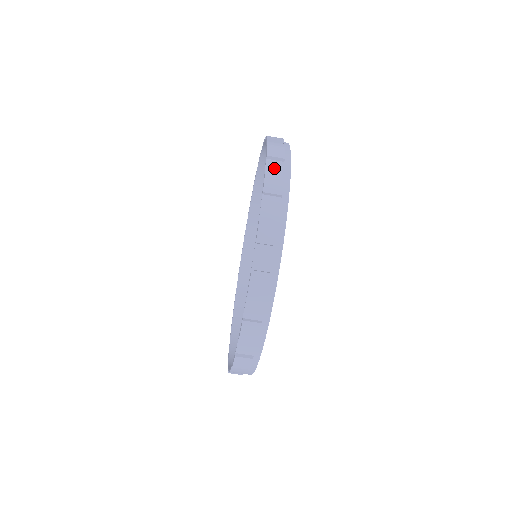
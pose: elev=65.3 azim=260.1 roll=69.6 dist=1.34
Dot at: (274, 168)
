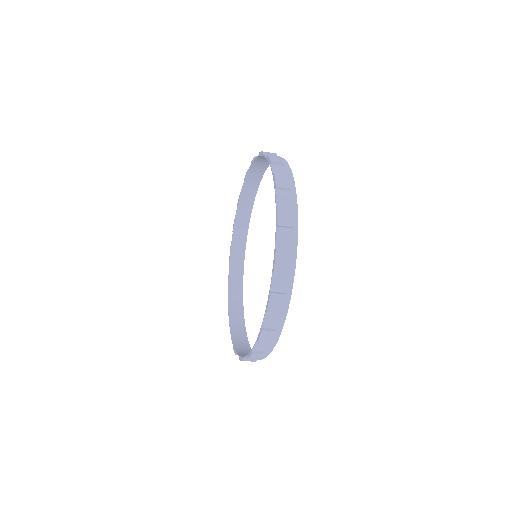
Dot at: (279, 283)
